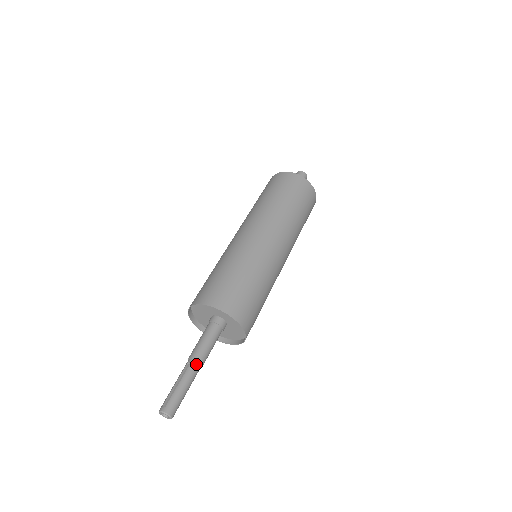
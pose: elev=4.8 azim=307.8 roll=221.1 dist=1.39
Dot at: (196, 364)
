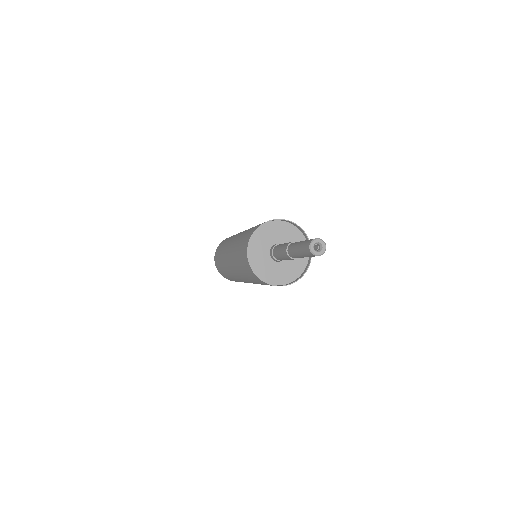
Dot at: occluded
